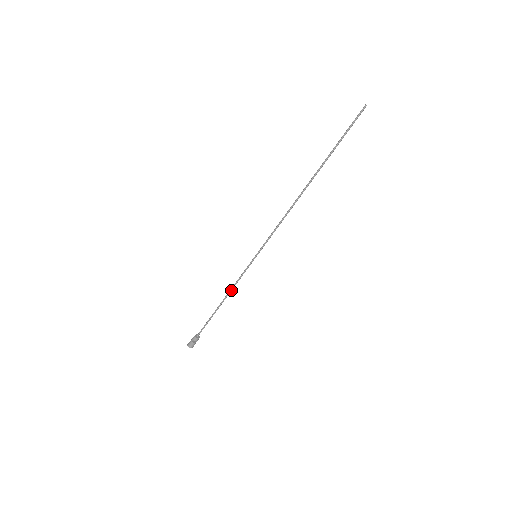
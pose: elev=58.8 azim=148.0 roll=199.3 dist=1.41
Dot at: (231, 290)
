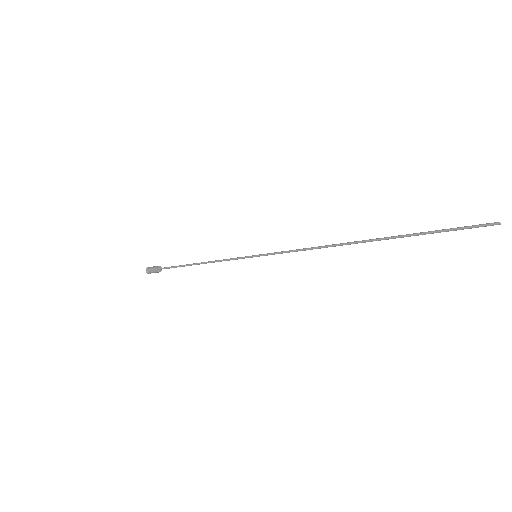
Dot at: (213, 262)
